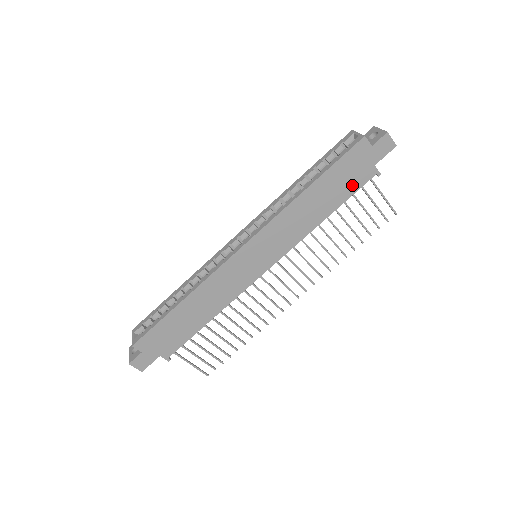
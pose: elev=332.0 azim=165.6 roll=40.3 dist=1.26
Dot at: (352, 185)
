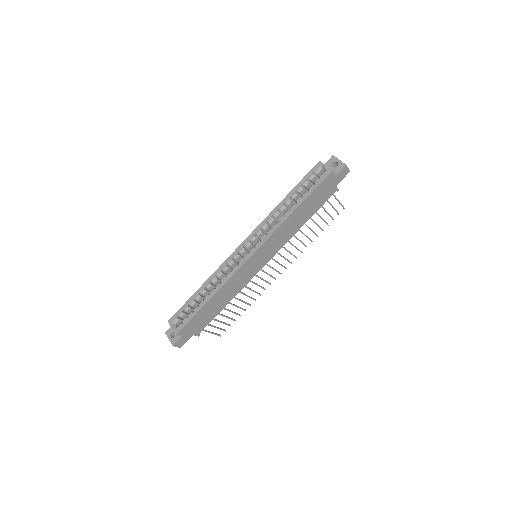
Dot at: (322, 201)
